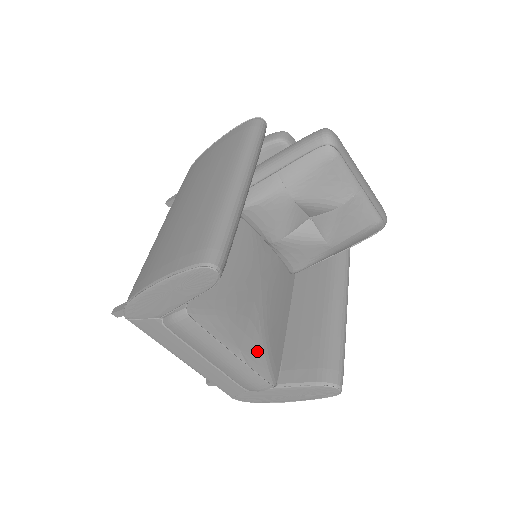
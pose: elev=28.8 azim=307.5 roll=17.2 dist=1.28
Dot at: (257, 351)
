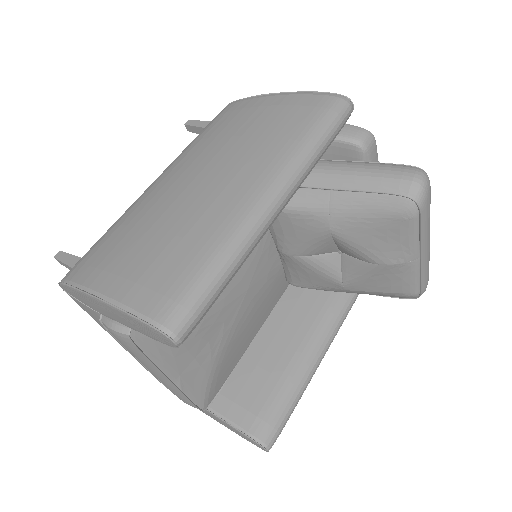
Dot at: (200, 377)
